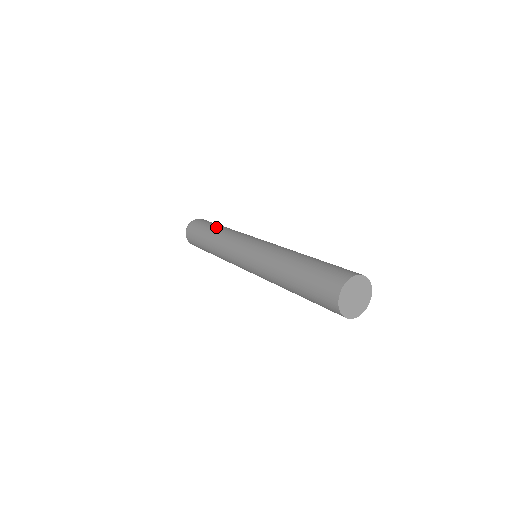
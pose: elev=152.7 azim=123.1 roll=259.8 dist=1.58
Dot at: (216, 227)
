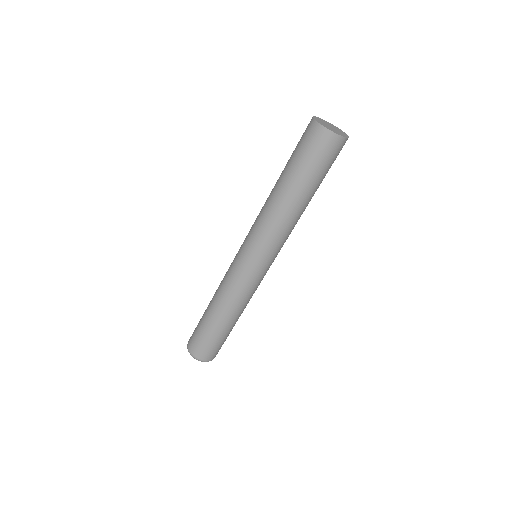
Dot at: occluded
